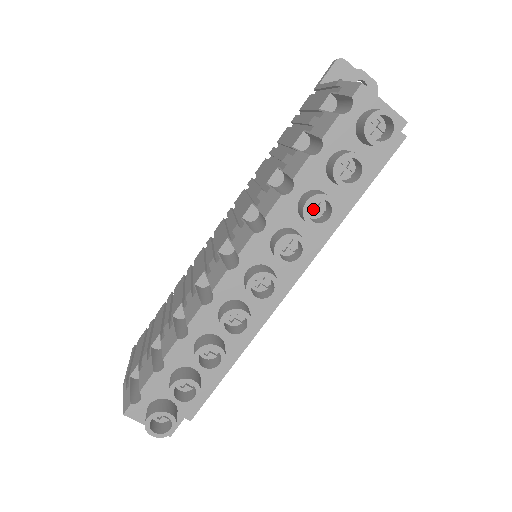
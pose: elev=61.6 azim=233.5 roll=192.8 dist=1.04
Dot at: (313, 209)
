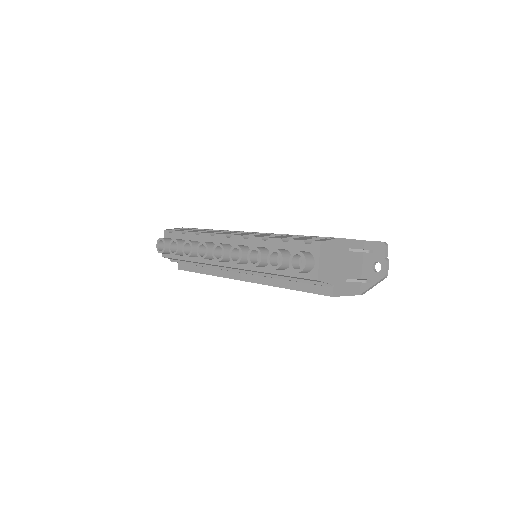
Dot at: occluded
